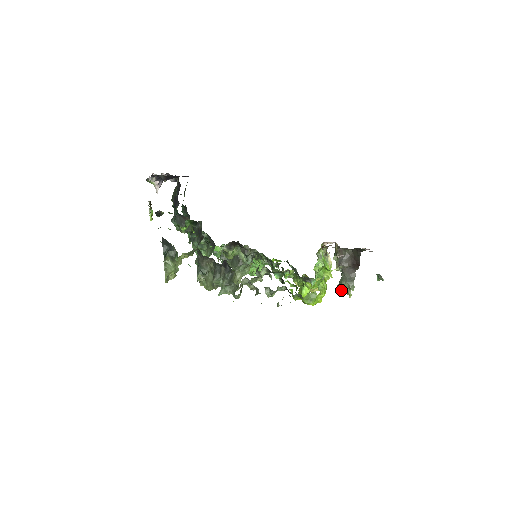
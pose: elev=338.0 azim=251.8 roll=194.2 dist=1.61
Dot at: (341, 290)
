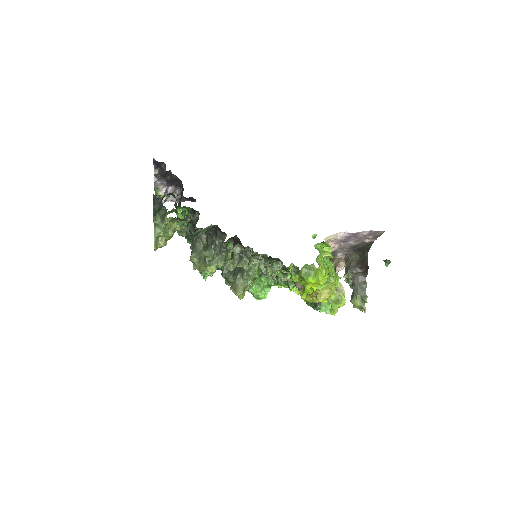
Dot at: (354, 304)
